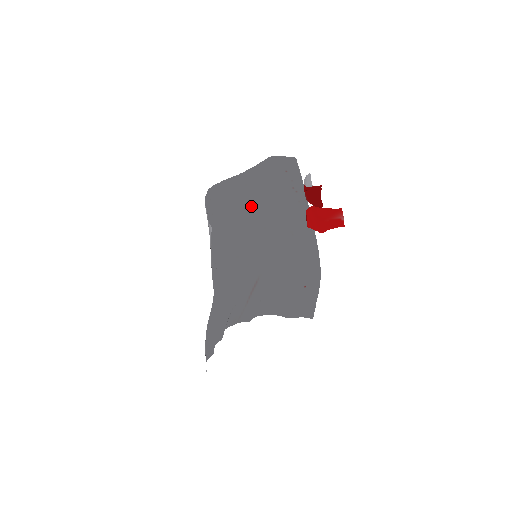
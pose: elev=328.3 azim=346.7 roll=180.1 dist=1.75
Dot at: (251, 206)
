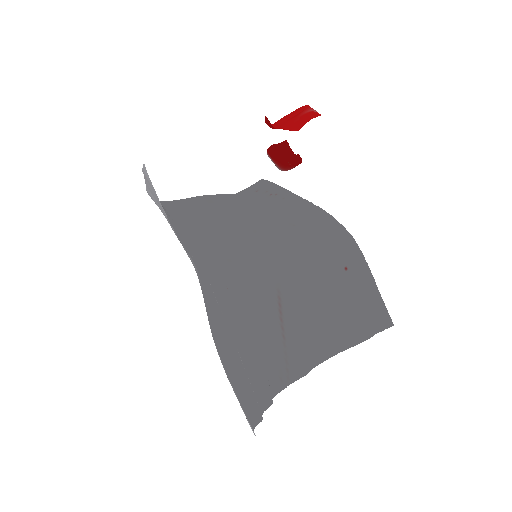
Dot at: (224, 213)
